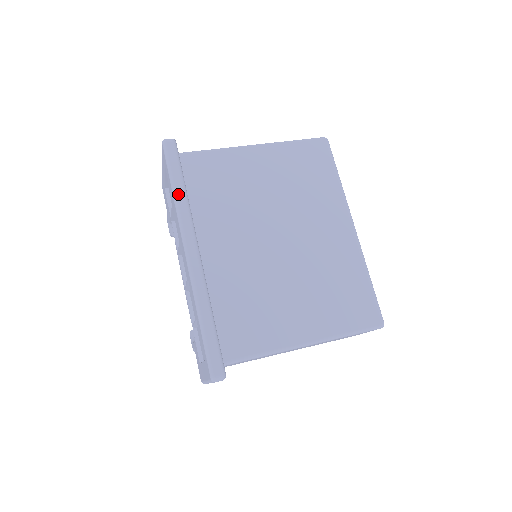
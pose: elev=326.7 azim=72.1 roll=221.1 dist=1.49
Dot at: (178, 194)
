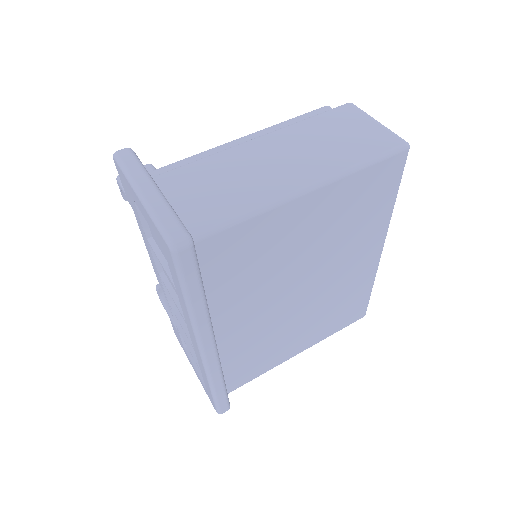
Dot at: (196, 310)
